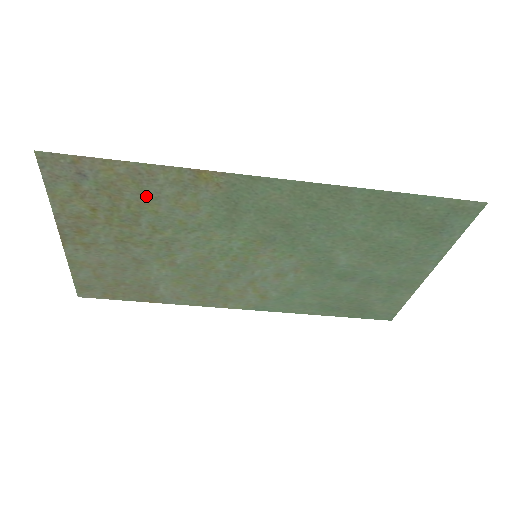
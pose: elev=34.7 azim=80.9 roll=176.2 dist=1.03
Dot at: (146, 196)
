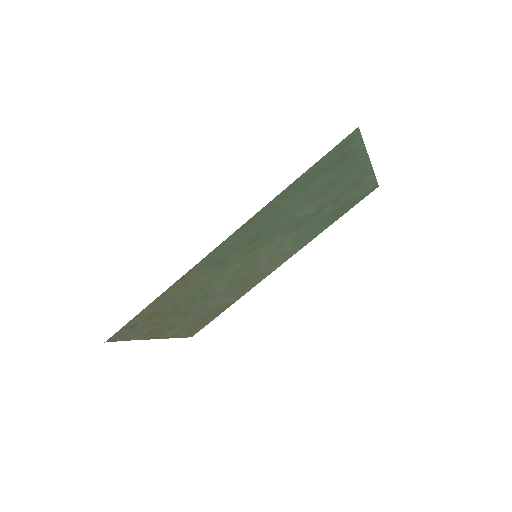
Dot at: (171, 301)
